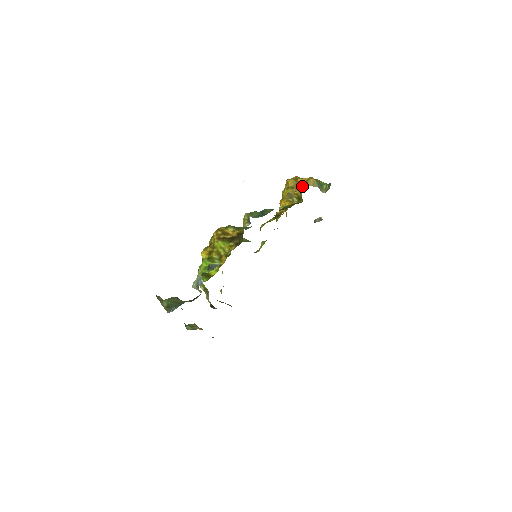
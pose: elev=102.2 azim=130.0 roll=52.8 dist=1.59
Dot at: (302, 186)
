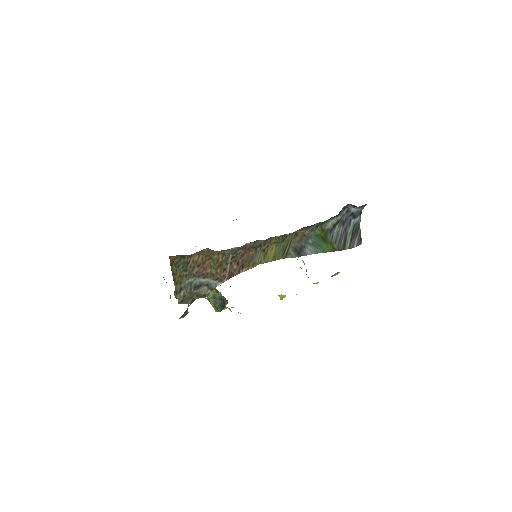
Dot at: occluded
